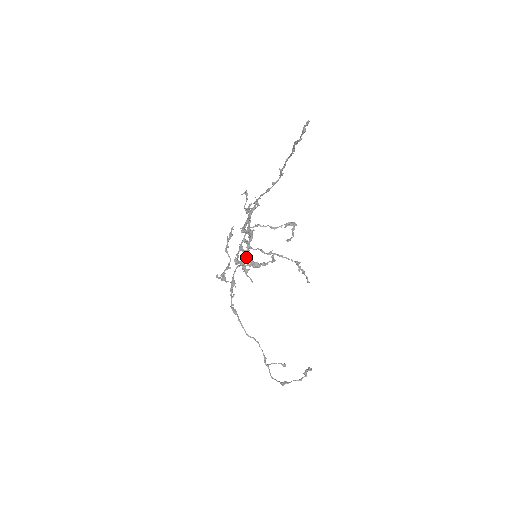
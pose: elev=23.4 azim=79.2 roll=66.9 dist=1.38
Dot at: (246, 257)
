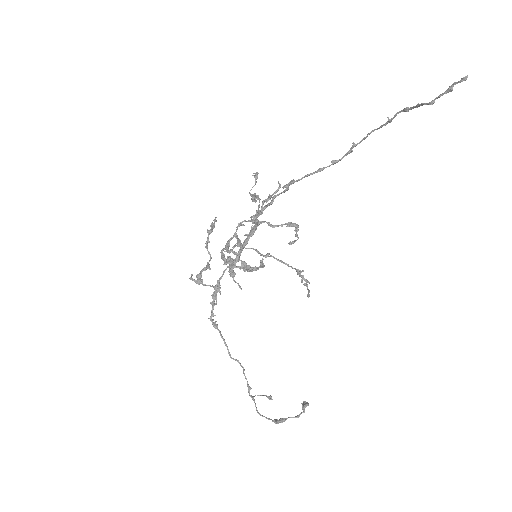
Dot at: (239, 256)
